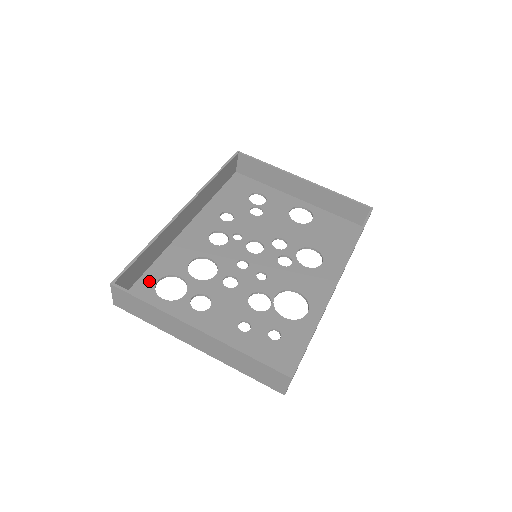
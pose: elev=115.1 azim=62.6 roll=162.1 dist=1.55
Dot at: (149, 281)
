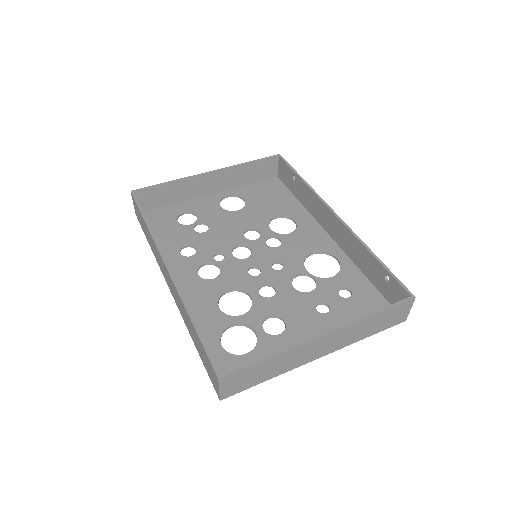
Dot at: (216, 353)
